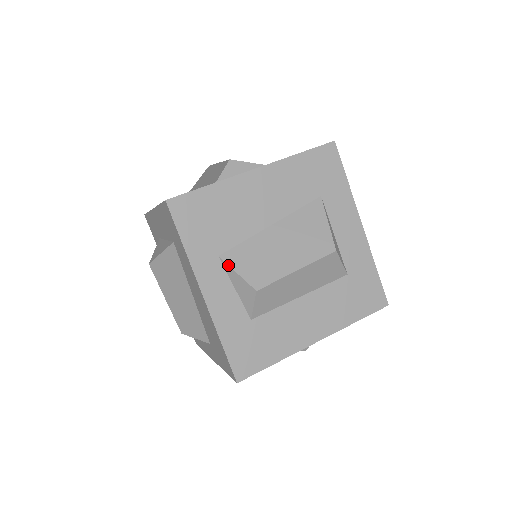
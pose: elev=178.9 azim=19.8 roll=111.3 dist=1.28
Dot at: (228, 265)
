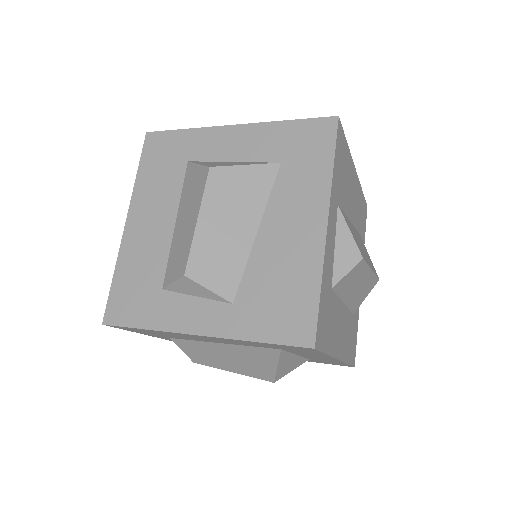
Dot at: (344, 218)
